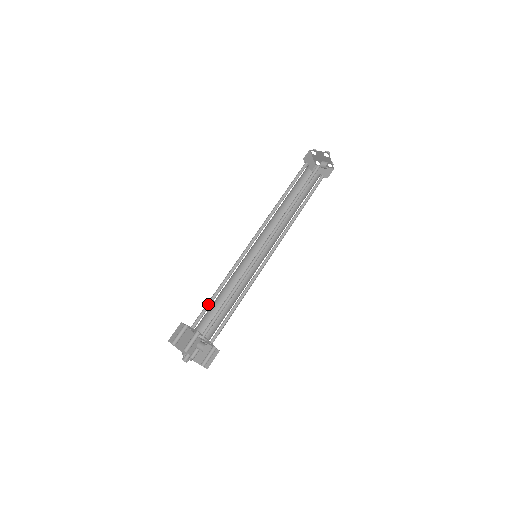
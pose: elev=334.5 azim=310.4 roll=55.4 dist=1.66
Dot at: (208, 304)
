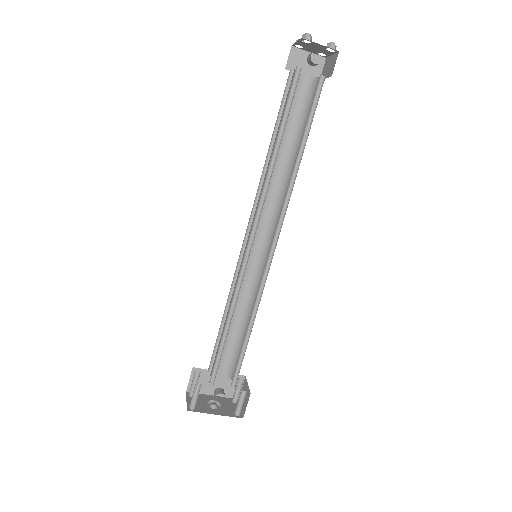
Dot at: (220, 337)
